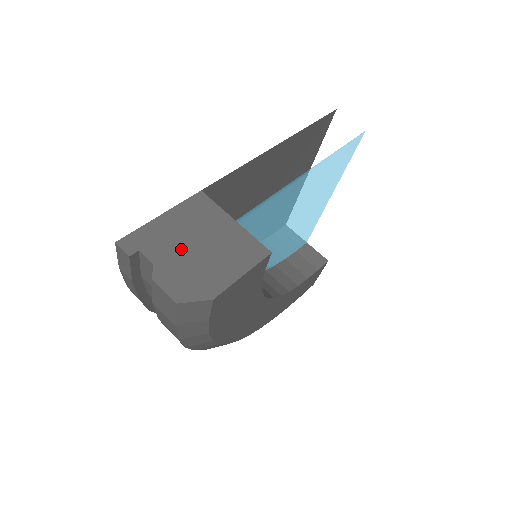
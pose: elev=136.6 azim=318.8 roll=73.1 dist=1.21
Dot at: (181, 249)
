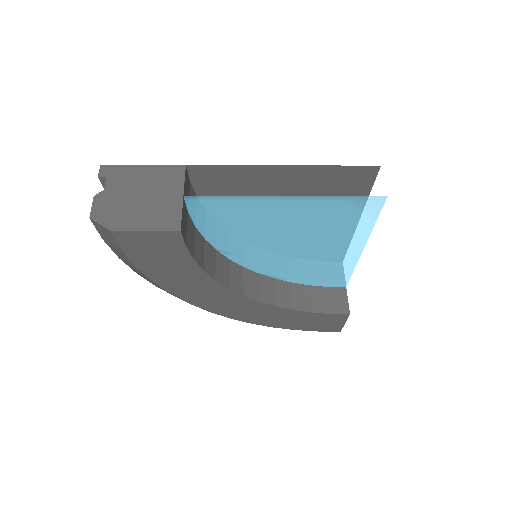
Dot at: (129, 191)
